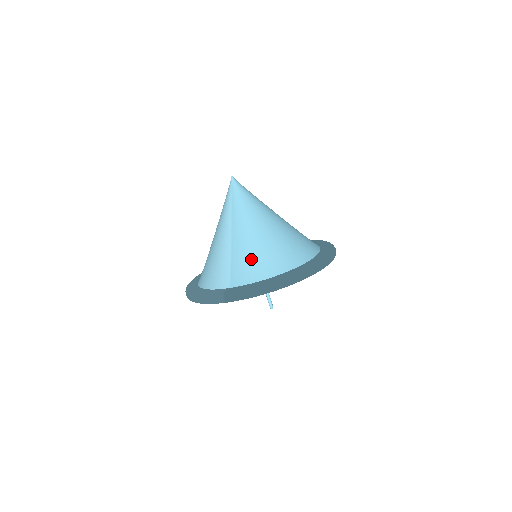
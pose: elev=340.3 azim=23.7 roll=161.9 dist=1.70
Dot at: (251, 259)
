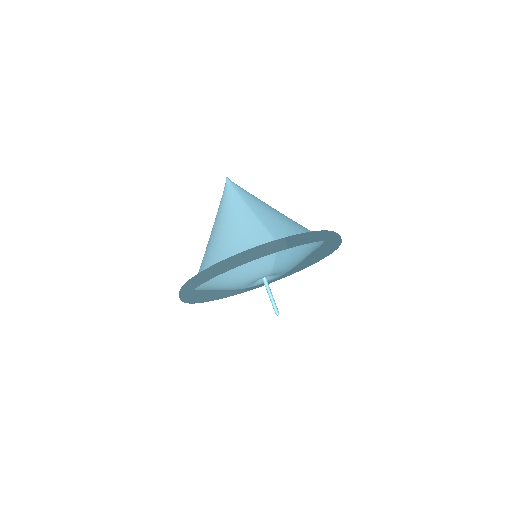
Dot at: (286, 224)
